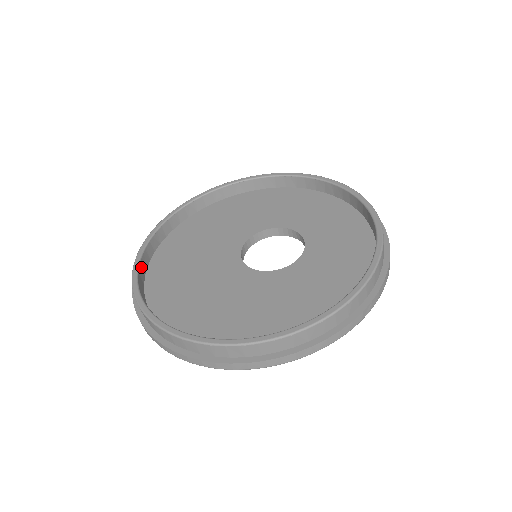
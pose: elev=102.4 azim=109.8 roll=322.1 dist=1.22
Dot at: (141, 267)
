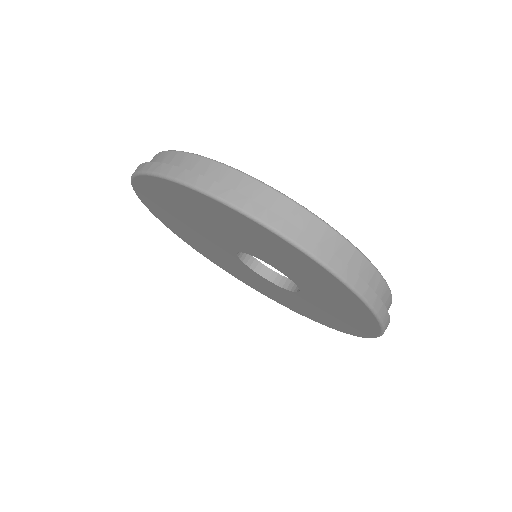
Dot at: occluded
